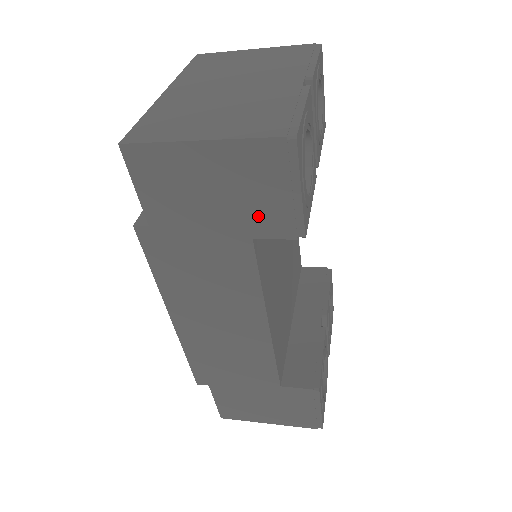
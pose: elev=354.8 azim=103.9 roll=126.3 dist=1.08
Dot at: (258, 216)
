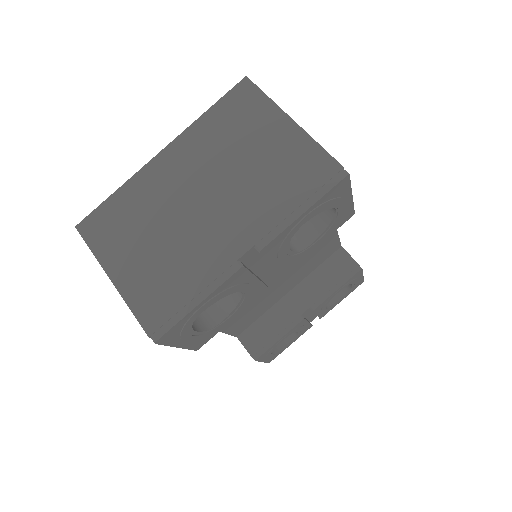
Dot at: occluded
